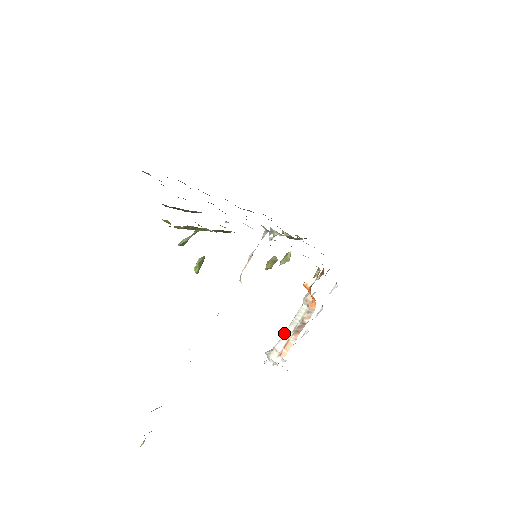
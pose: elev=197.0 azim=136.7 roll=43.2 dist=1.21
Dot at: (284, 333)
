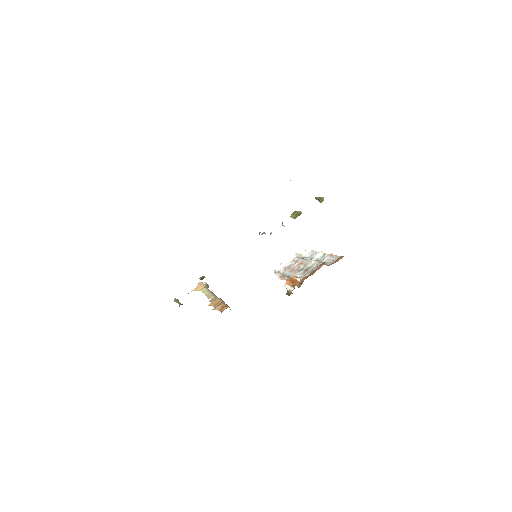
Dot at: (283, 274)
